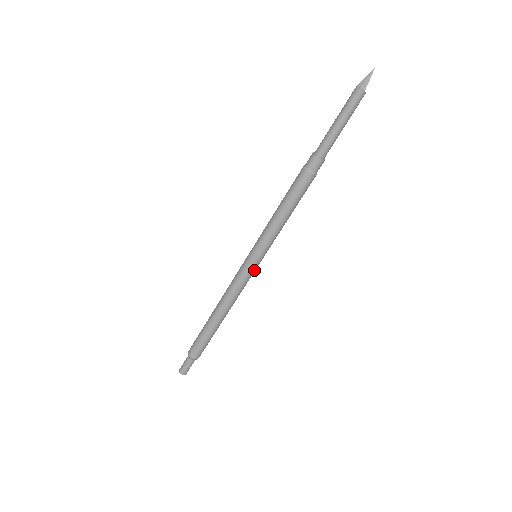
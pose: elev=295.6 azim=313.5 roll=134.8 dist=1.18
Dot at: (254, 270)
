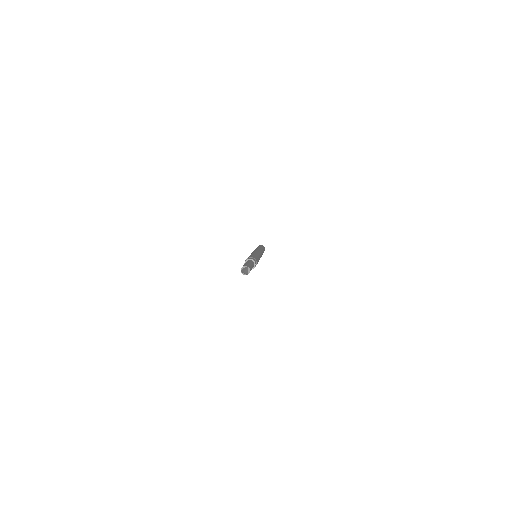
Dot at: occluded
